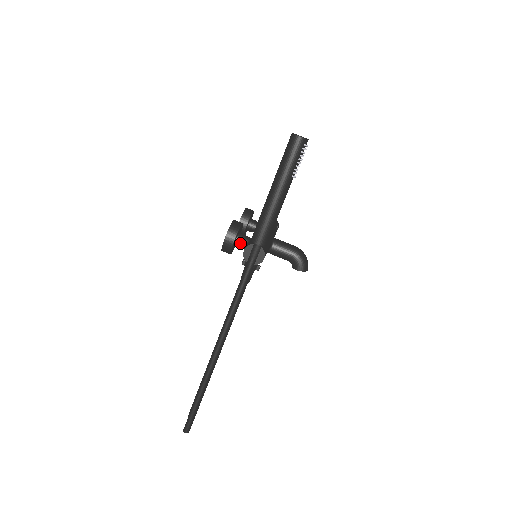
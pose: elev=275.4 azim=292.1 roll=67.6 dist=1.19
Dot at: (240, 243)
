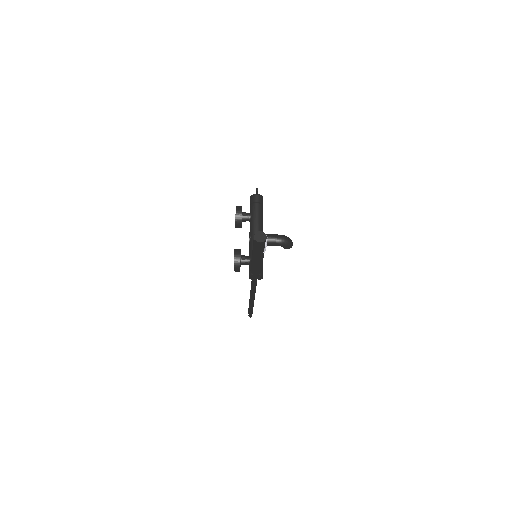
Dot at: occluded
